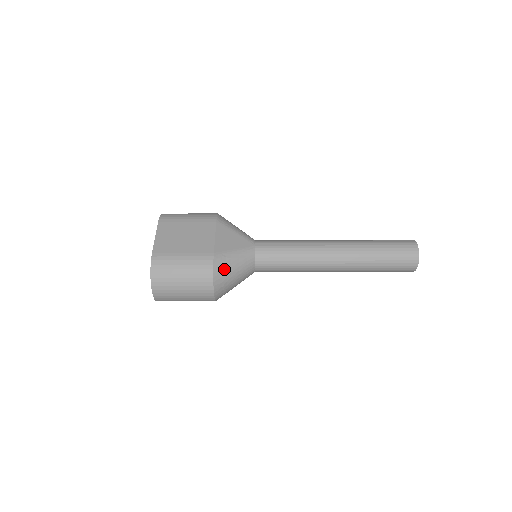
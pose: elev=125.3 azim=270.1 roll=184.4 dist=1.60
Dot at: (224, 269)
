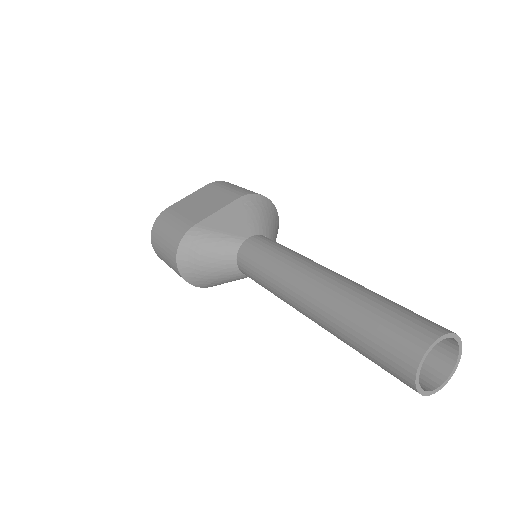
Dot at: (193, 246)
